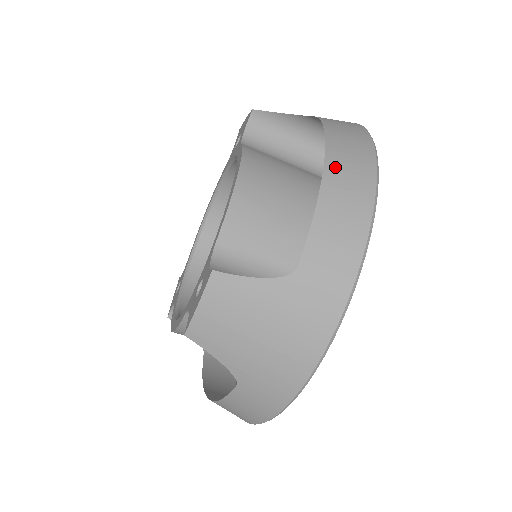
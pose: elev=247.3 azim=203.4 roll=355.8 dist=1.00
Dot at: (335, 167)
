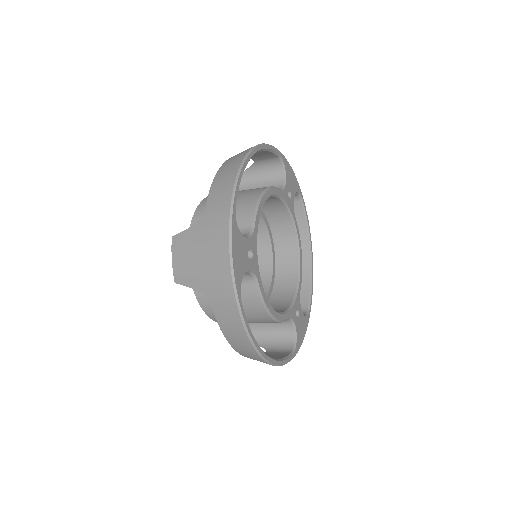
Dot at: (228, 162)
